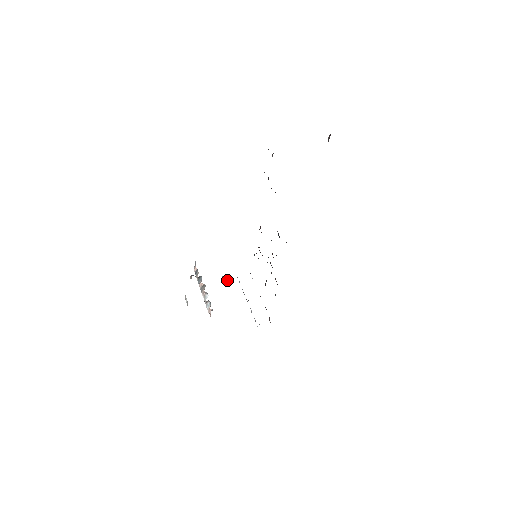
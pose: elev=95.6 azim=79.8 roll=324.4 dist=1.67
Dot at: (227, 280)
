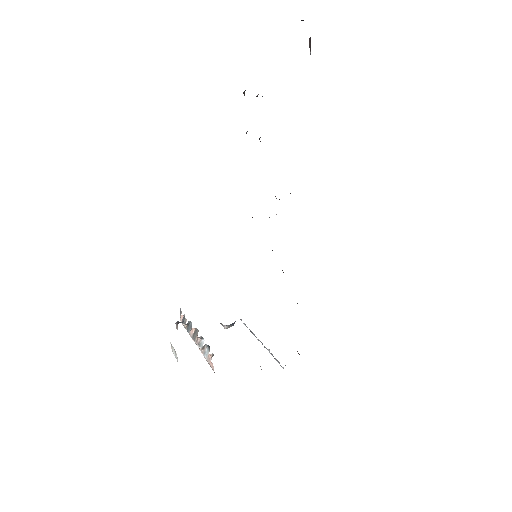
Dot at: (227, 325)
